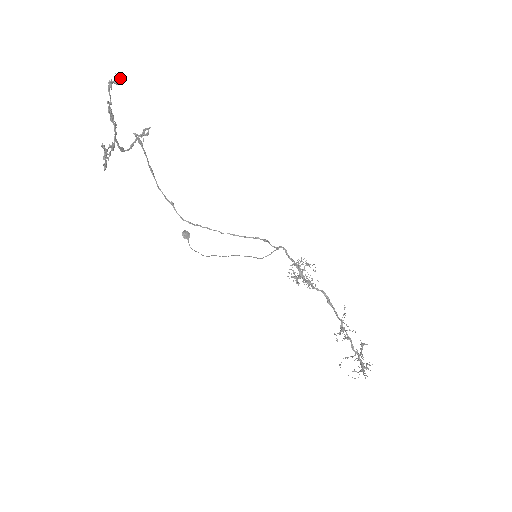
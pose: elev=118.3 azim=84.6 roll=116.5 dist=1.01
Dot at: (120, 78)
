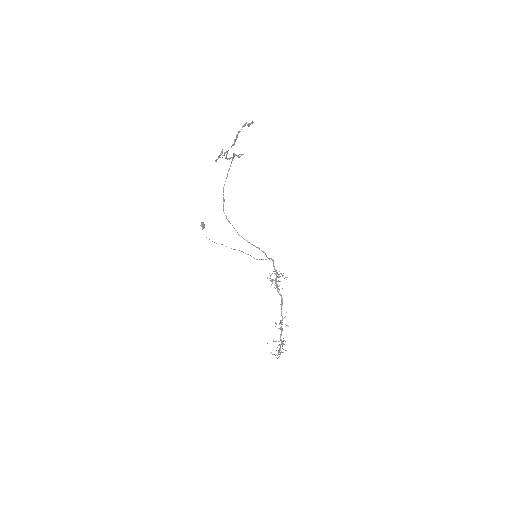
Dot at: occluded
